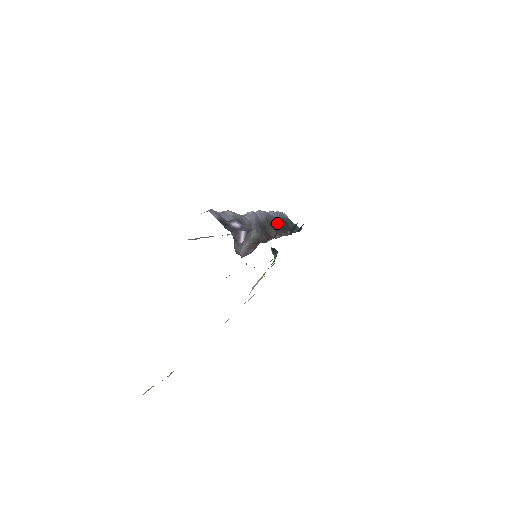
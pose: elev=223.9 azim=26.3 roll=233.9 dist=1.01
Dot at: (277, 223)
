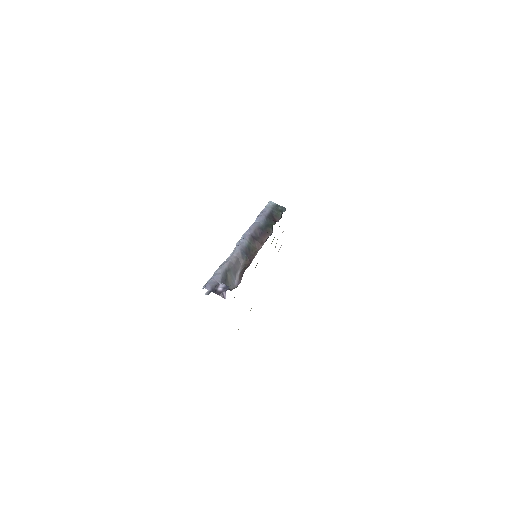
Dot at: (262, 227)
